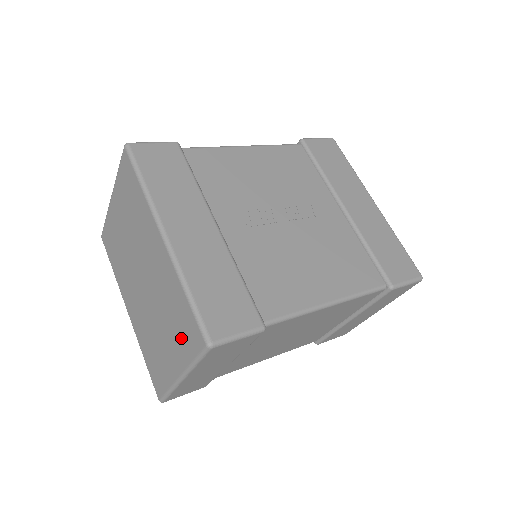
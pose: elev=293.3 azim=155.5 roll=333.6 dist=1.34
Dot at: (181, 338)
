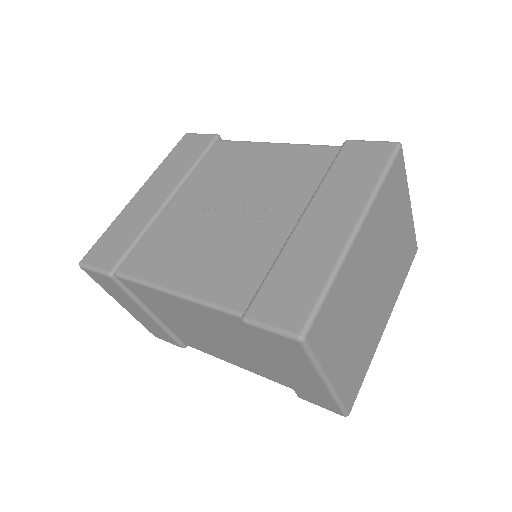
Dot at: occluded
